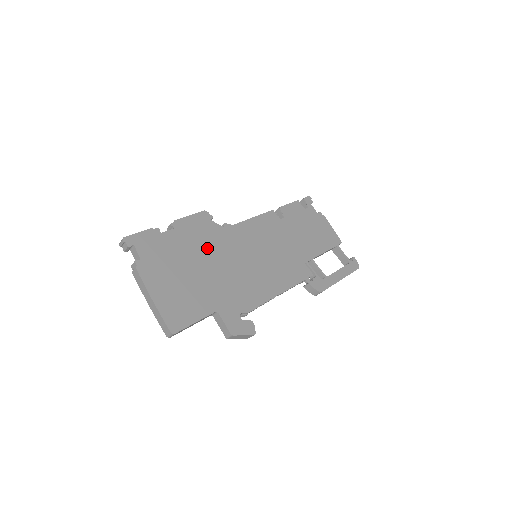
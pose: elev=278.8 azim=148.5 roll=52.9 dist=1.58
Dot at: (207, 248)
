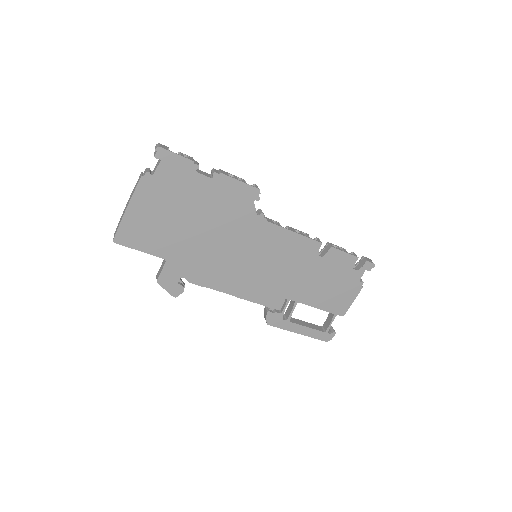
Dot at: (220, 216)
